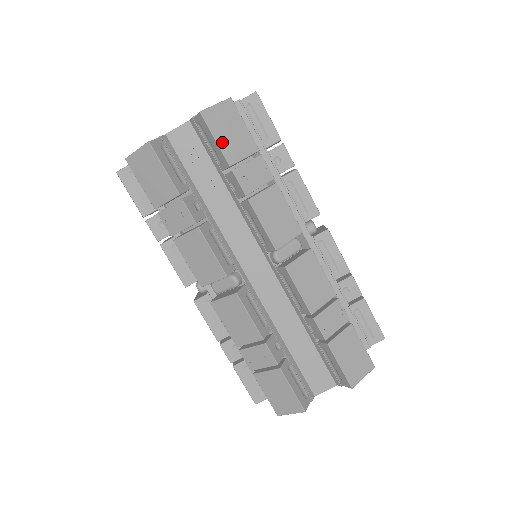
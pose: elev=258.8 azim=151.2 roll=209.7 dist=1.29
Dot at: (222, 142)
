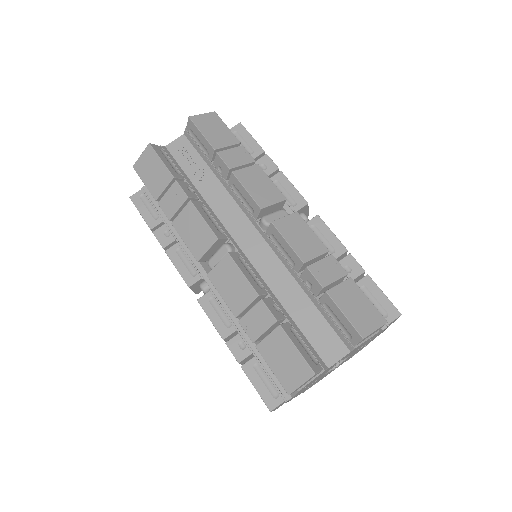
Dot at: (207, 135)
